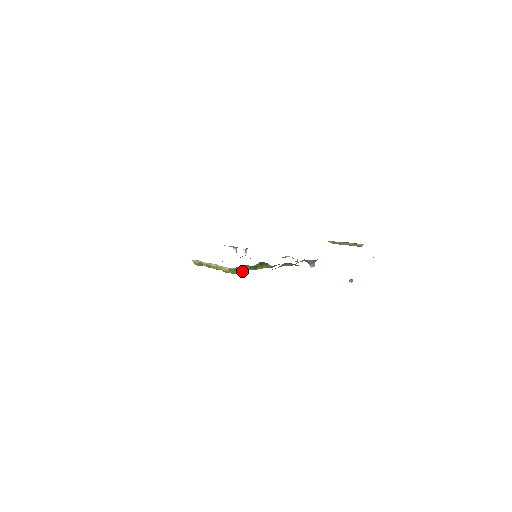
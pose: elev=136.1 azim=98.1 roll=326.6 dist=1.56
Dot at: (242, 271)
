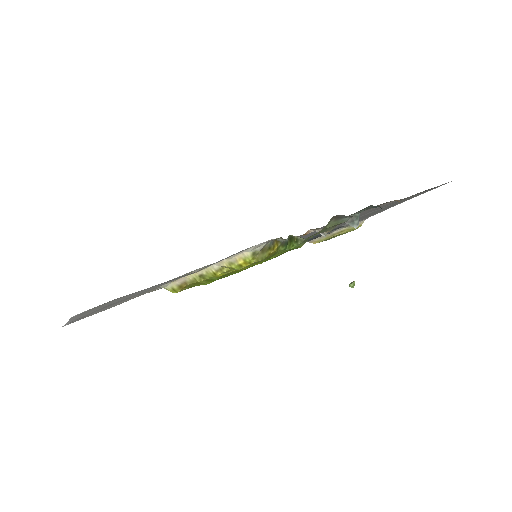
Dot at: (272, 252)
